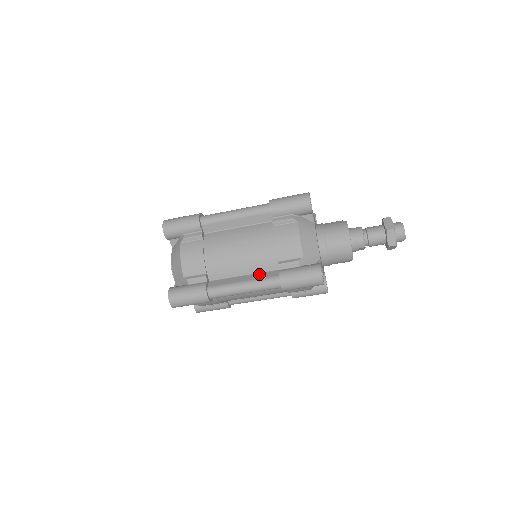
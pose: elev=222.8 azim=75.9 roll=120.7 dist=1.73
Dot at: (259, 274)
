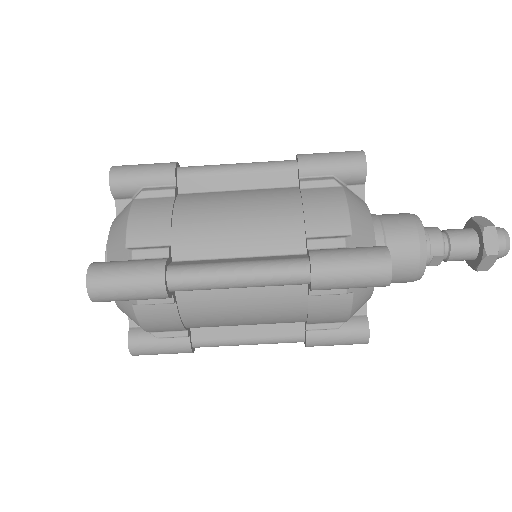
Dot at: (268, 256)
